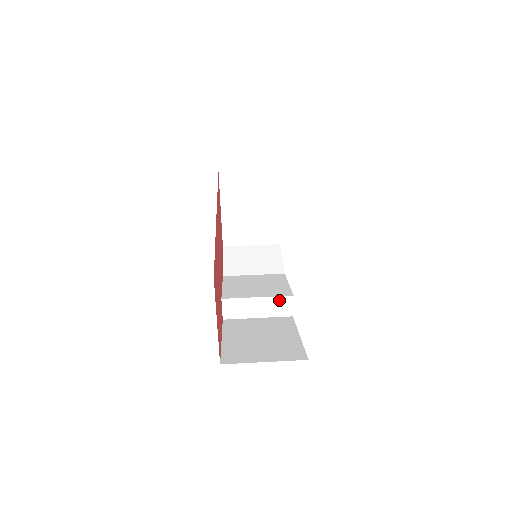
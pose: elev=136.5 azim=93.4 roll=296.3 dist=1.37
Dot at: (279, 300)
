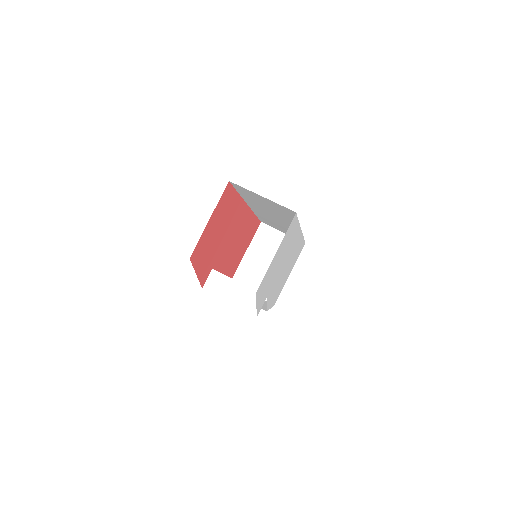
Dot at: (254, 295)
